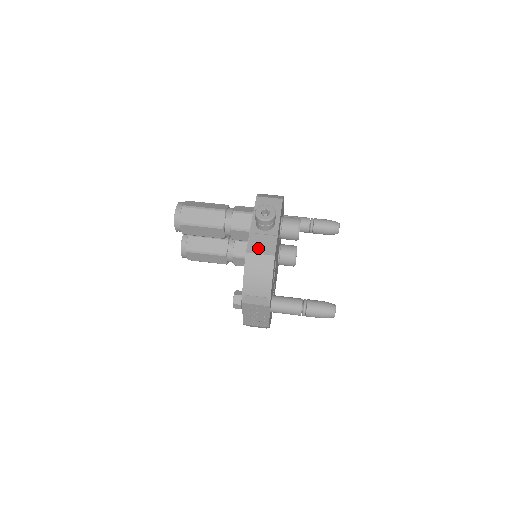
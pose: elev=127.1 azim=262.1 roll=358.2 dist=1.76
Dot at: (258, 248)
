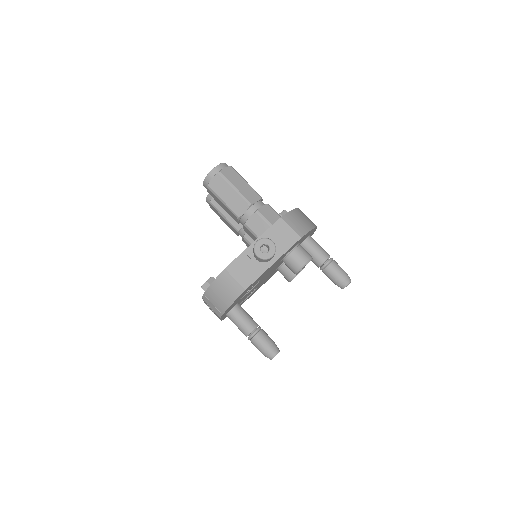
Dot at: (238, 272)
